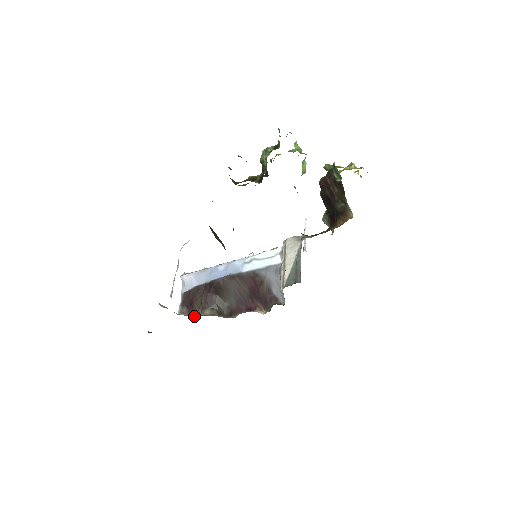
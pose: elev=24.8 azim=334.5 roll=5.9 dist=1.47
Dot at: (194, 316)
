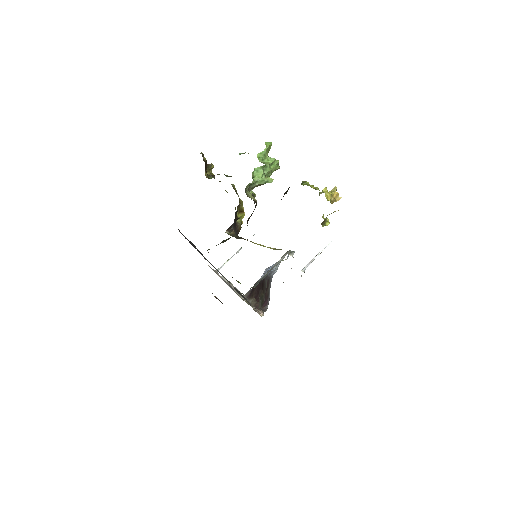
Dot at: (244, 300)
